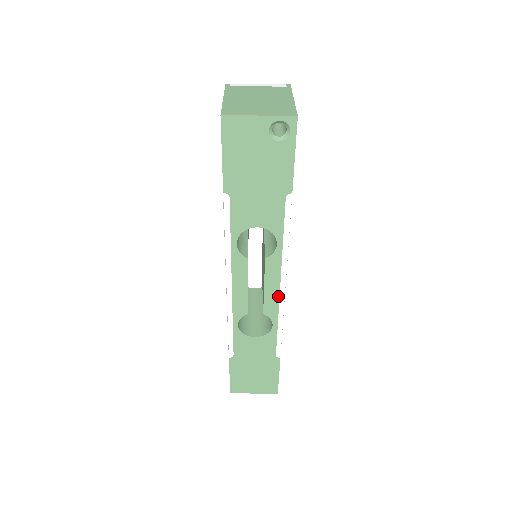
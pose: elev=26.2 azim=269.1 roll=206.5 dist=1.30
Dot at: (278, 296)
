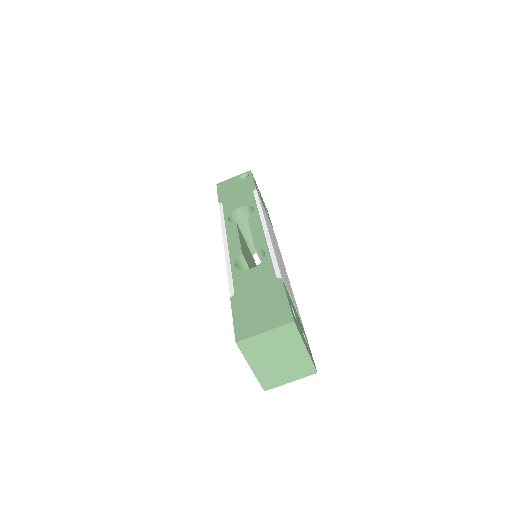
Dot at: (263, 233)
